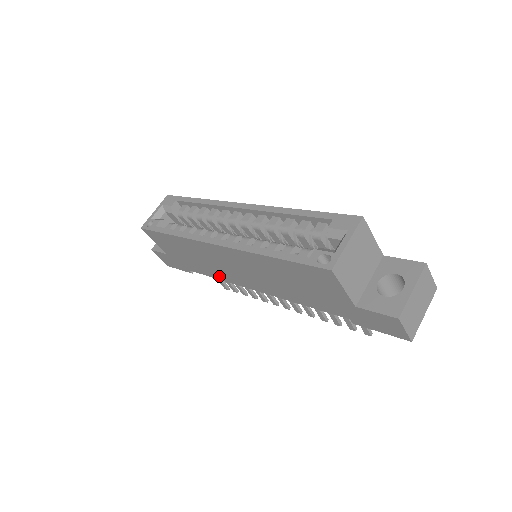
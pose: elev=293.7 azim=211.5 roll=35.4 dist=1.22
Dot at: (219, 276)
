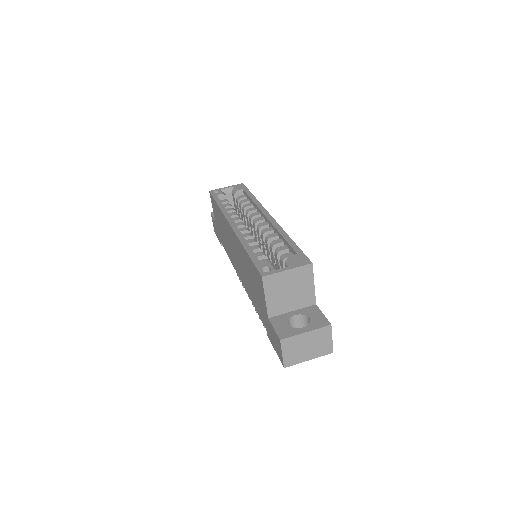
Dot at: occluded
